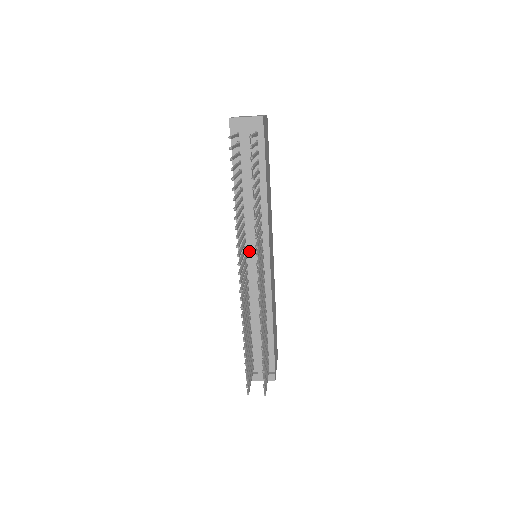
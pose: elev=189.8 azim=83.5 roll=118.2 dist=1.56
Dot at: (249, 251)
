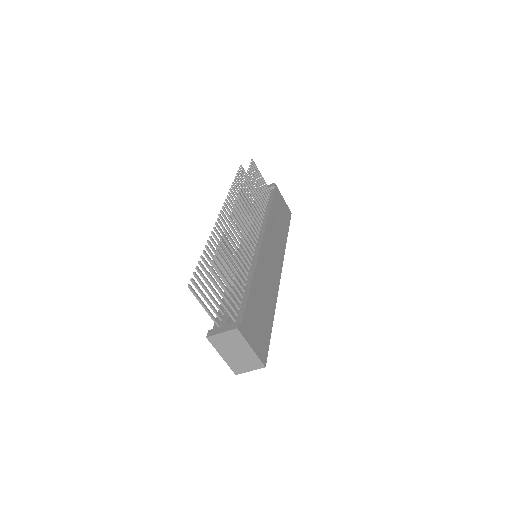
Dot at: occluded
